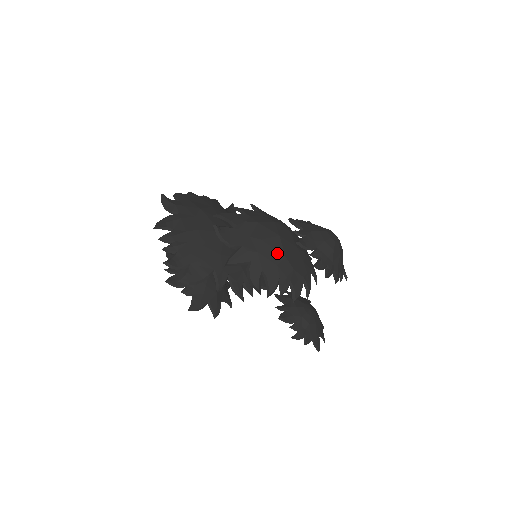
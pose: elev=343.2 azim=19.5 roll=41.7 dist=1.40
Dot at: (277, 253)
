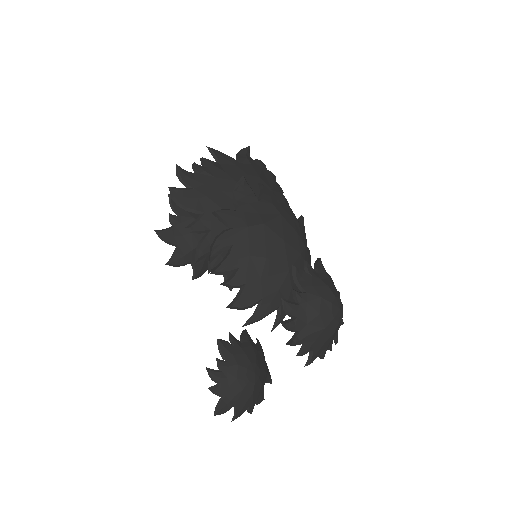
Dot at: (263, 247)
